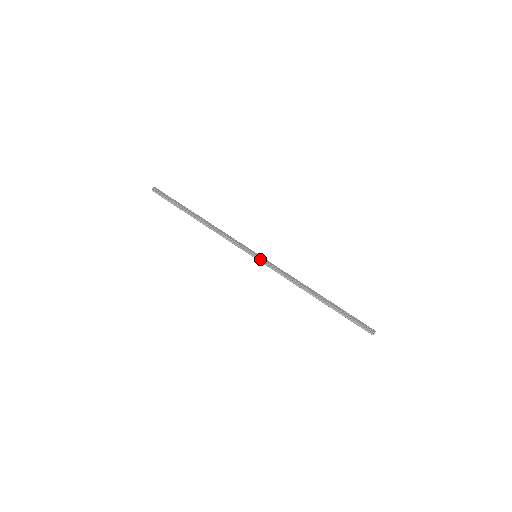
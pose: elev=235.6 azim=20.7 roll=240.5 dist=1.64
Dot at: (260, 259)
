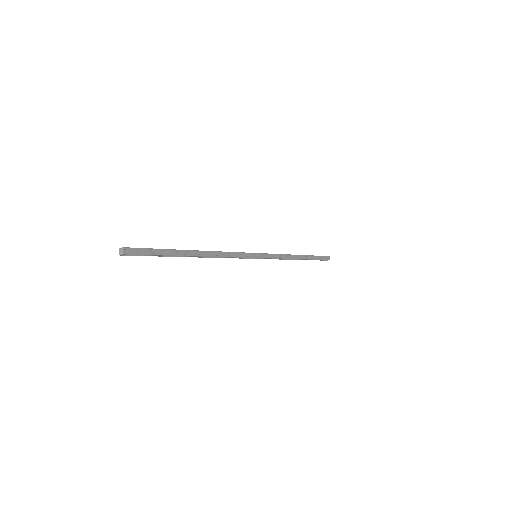
Dot at: (261, 258)
